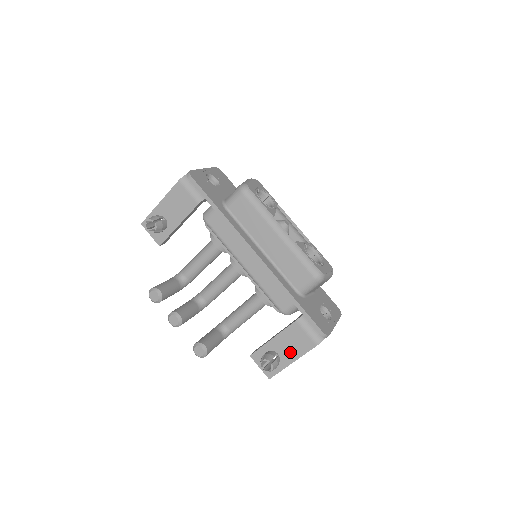
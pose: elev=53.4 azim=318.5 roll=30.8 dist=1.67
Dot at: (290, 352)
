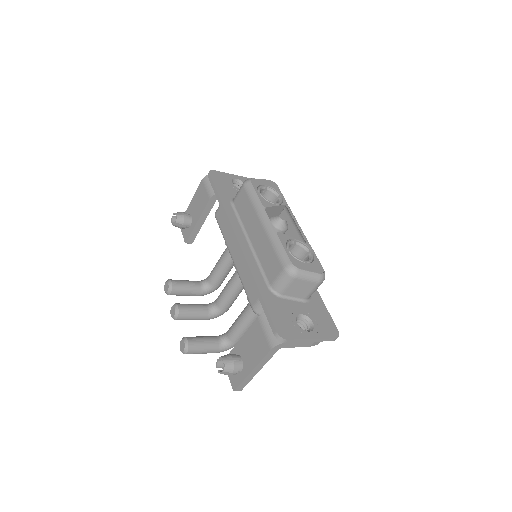
Dot at: (251, 357)
